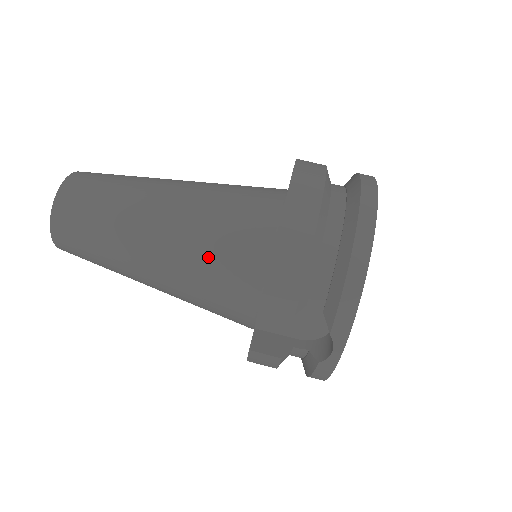
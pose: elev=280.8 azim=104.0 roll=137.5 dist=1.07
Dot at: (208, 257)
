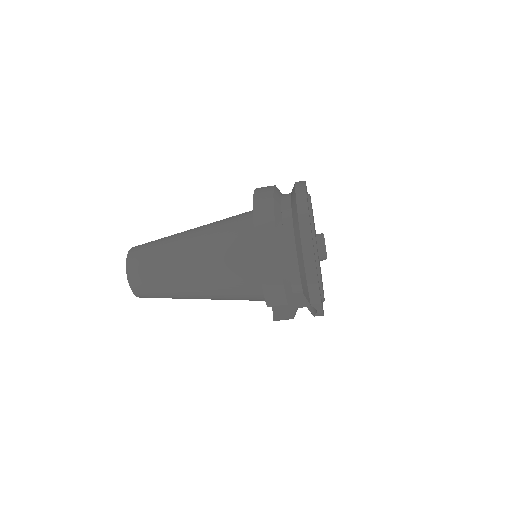
Dot at: (228, 284)
